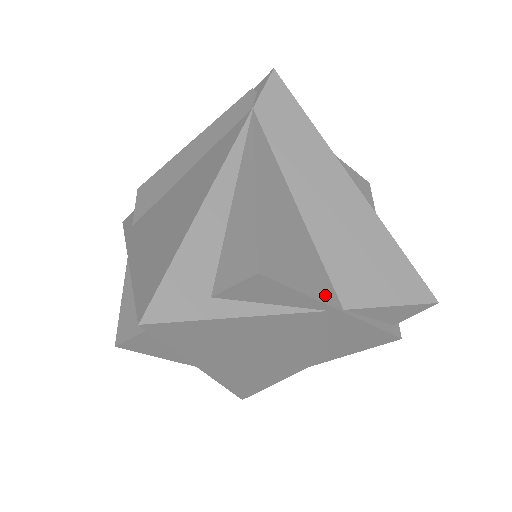
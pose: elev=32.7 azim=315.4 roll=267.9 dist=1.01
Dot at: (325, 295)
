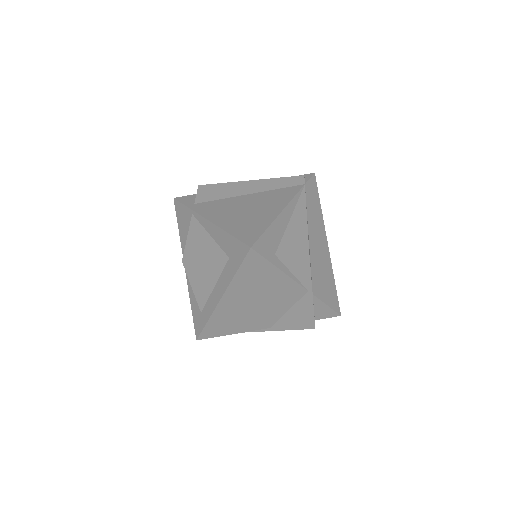
Dot at: occluded
